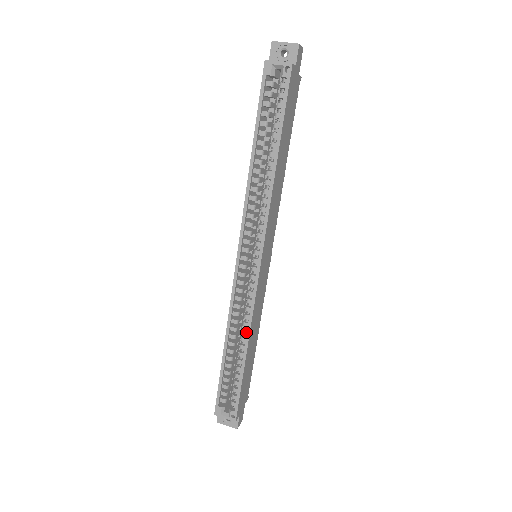
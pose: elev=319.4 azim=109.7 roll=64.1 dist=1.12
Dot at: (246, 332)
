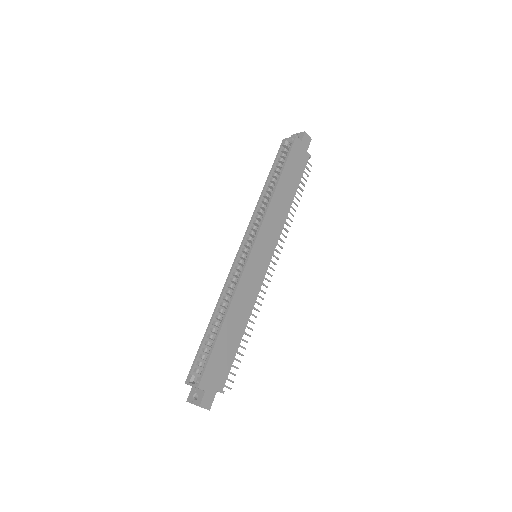
Dot at: (230, 304)
